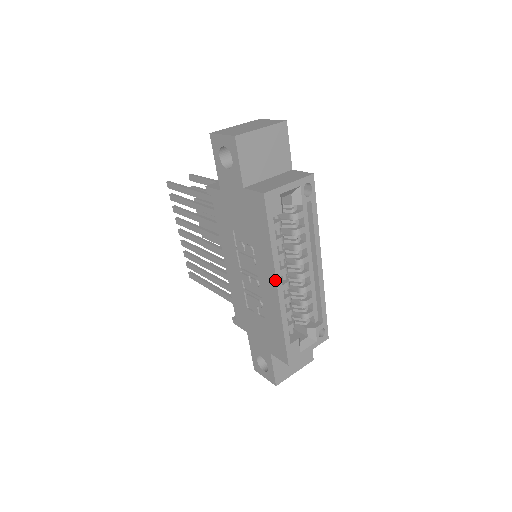
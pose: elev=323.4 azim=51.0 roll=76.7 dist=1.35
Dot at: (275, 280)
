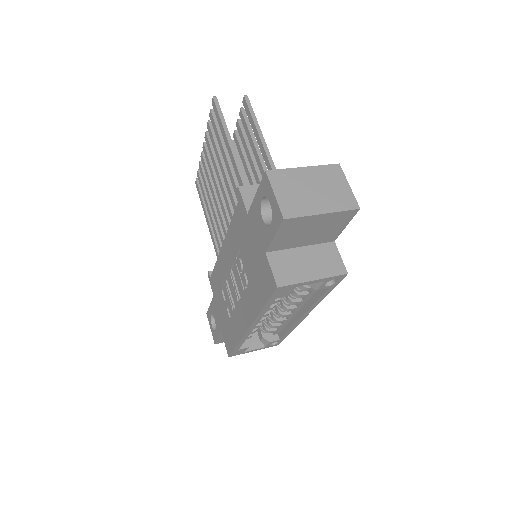
Dot at: (249, 325)
